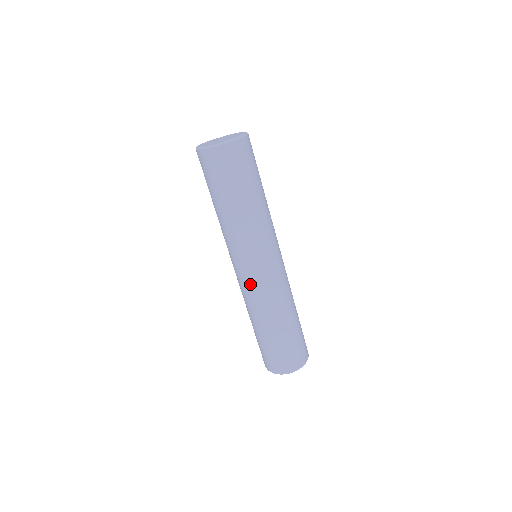
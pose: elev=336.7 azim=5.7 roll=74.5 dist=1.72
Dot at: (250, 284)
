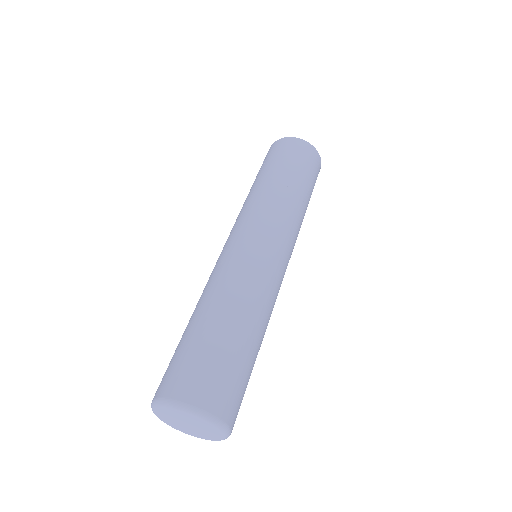
Dot at: (247, 253)
